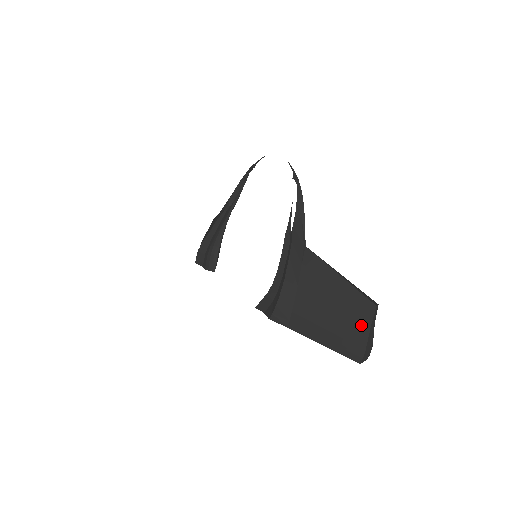
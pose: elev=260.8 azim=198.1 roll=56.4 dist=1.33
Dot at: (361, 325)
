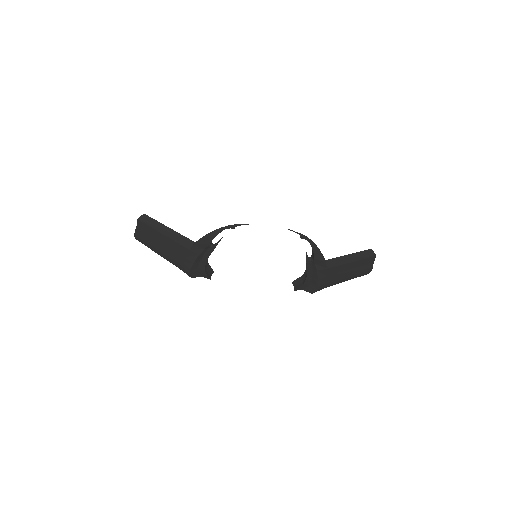
Dot at: (369, 266)
